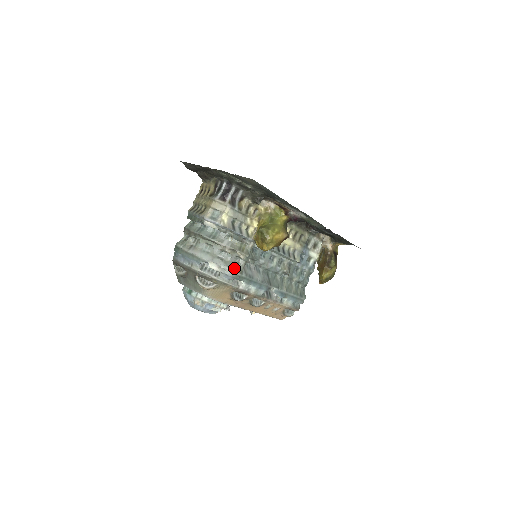
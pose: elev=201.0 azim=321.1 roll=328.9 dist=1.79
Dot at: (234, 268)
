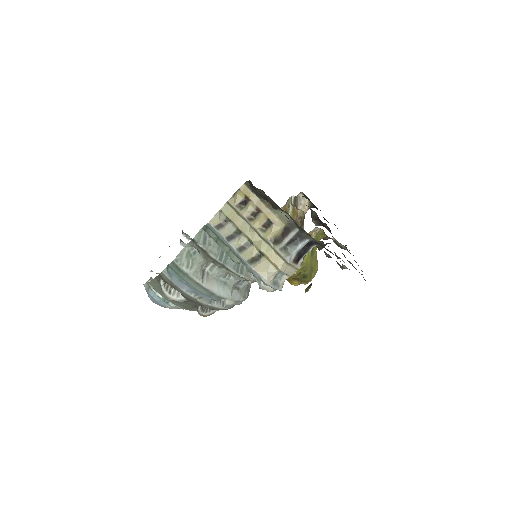
Dot at: (247, 295)
